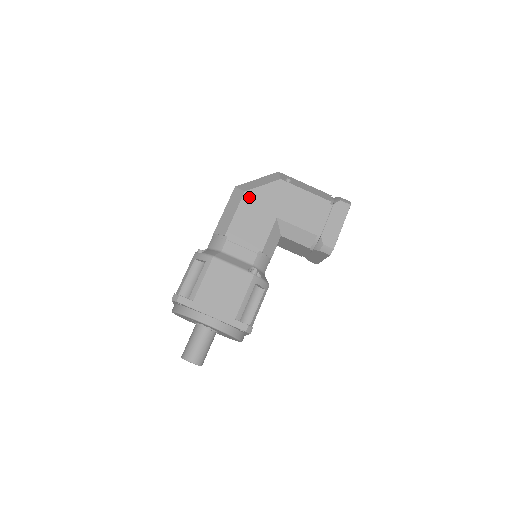
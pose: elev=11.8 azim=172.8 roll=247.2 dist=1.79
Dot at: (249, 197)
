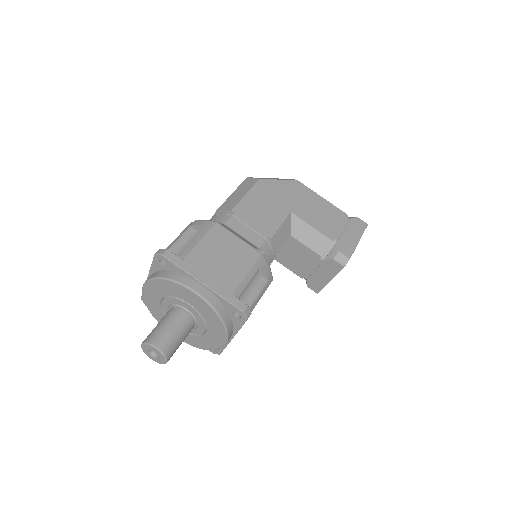
Dot at: (263, 185)
